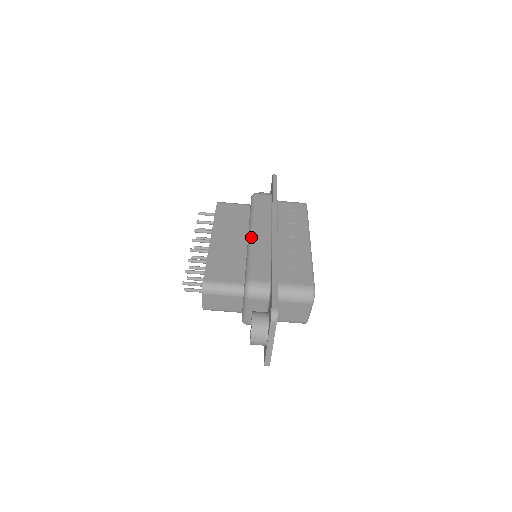
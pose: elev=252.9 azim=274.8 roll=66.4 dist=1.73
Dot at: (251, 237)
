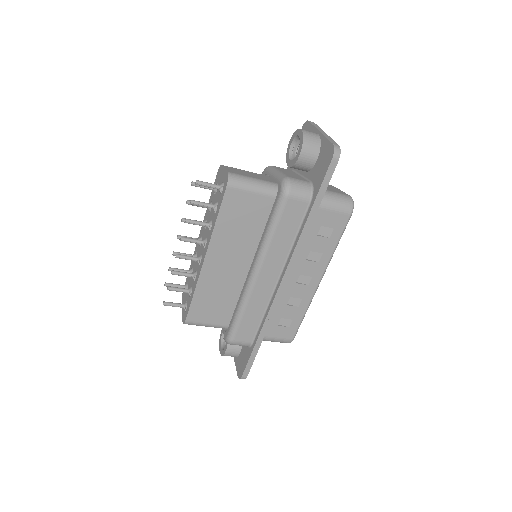
Dot at: (252, 283)
